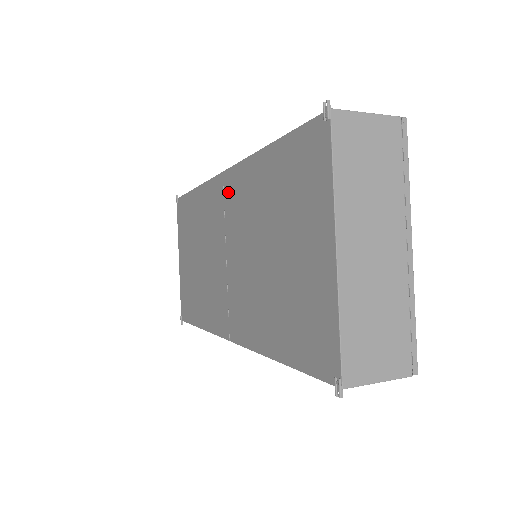
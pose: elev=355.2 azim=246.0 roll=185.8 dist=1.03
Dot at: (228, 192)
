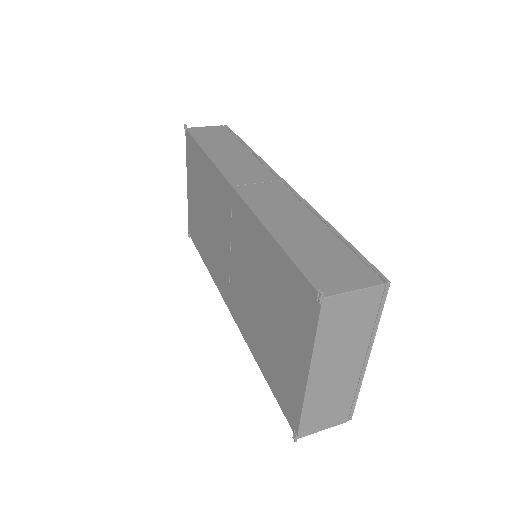
Dot at: (236, 211)
